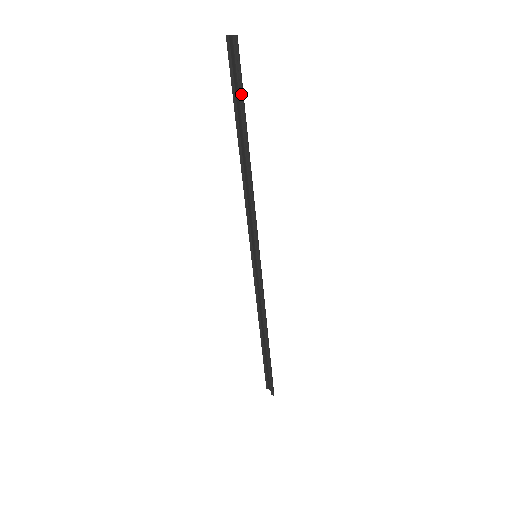
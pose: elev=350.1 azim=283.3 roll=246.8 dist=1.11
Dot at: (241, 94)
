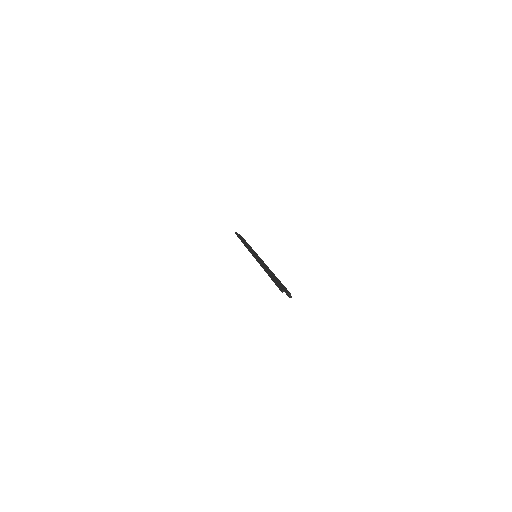
Dot at: occluded
